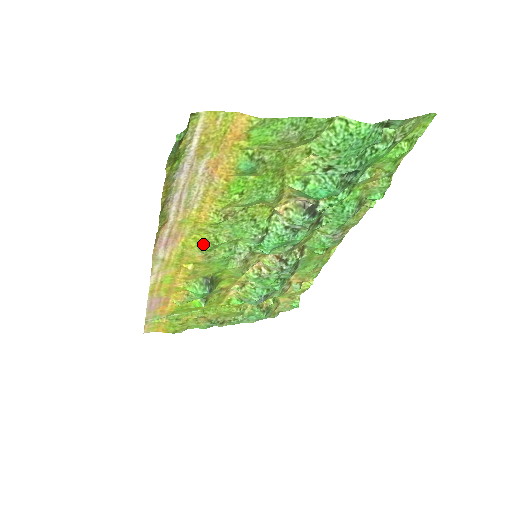
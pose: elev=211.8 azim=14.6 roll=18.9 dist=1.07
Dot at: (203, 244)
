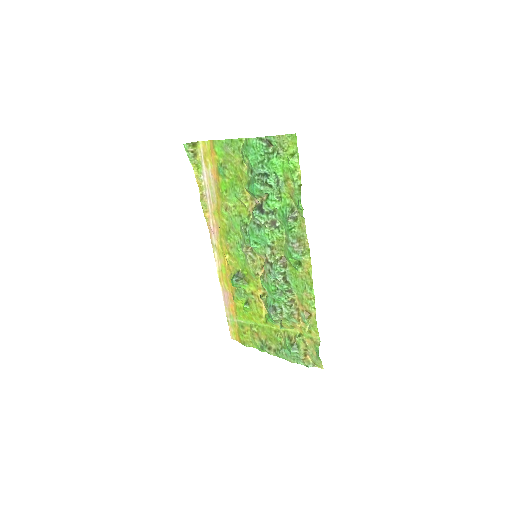
Dot at: (225, 233)
